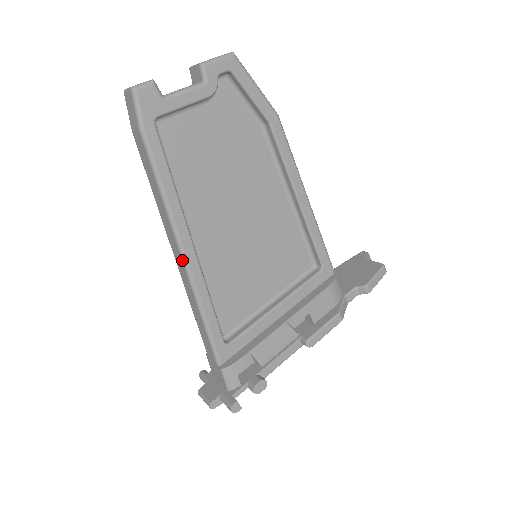
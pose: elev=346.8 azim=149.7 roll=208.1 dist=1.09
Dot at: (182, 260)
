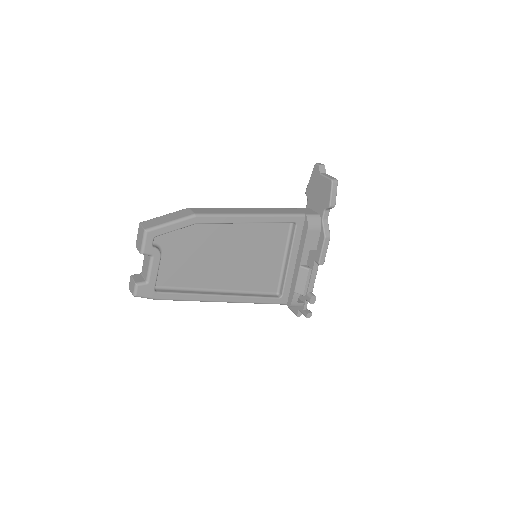
Dot at: occluded
